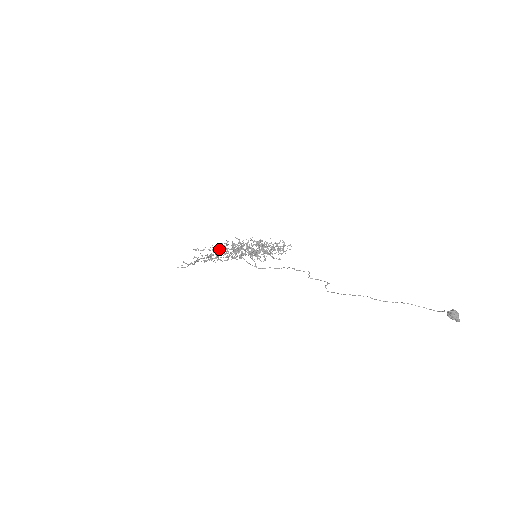
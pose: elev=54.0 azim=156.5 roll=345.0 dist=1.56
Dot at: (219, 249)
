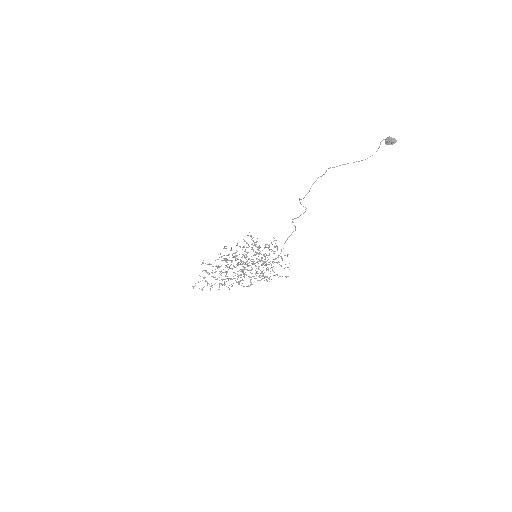
Dot at: occluded
